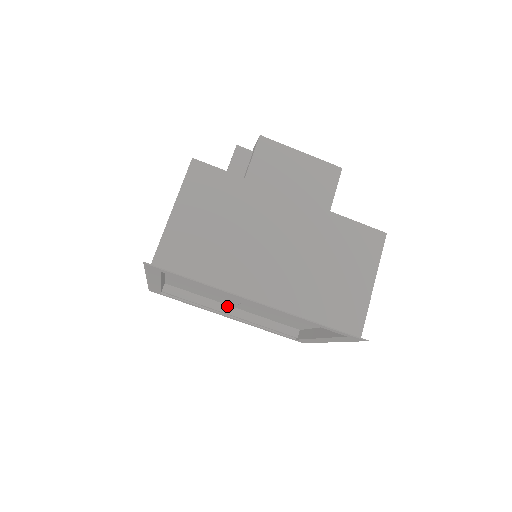
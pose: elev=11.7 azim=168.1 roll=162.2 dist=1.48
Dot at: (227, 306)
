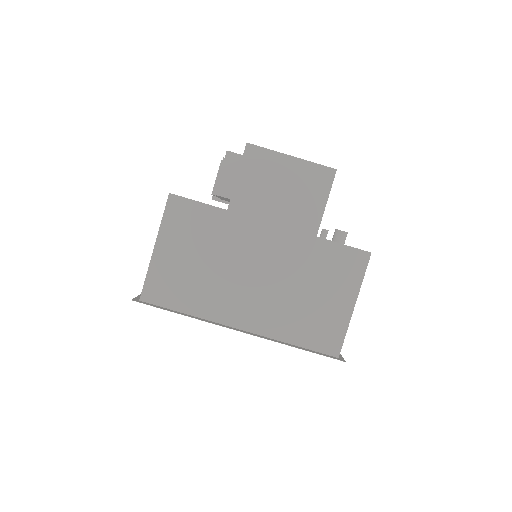
Dot at: occluded
